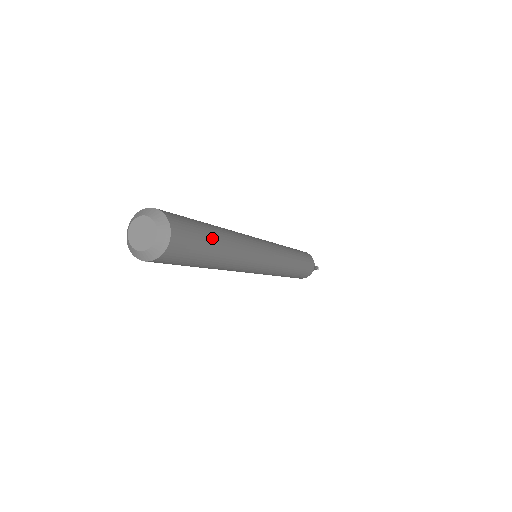
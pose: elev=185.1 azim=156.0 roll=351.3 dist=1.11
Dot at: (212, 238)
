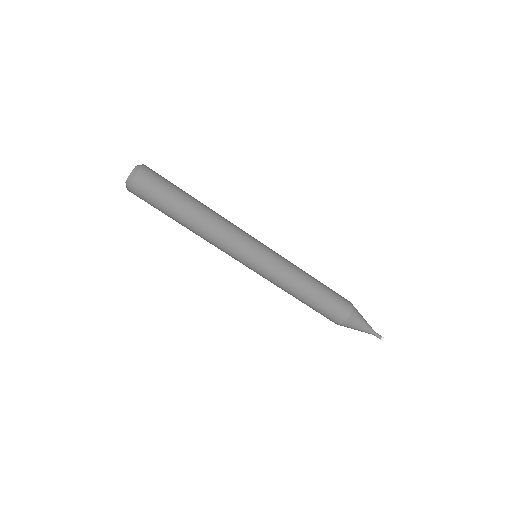
Dot at: (183, 192)
